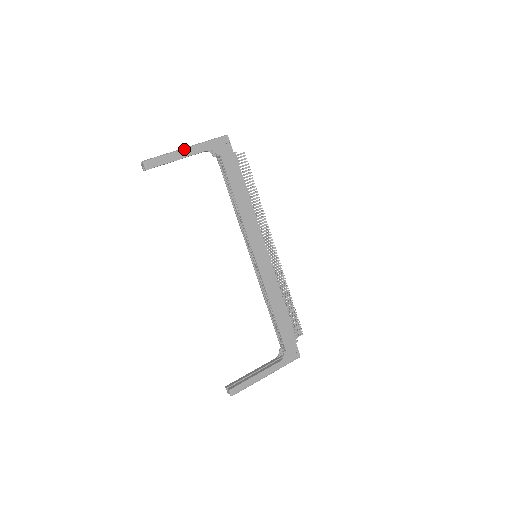
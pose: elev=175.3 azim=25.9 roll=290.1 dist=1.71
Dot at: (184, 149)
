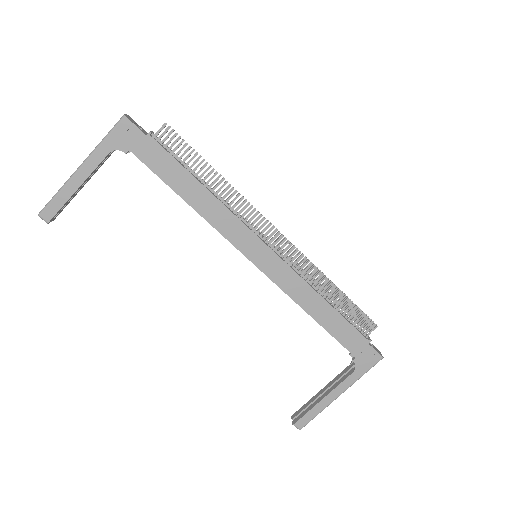
Dot at: (77, 171)
